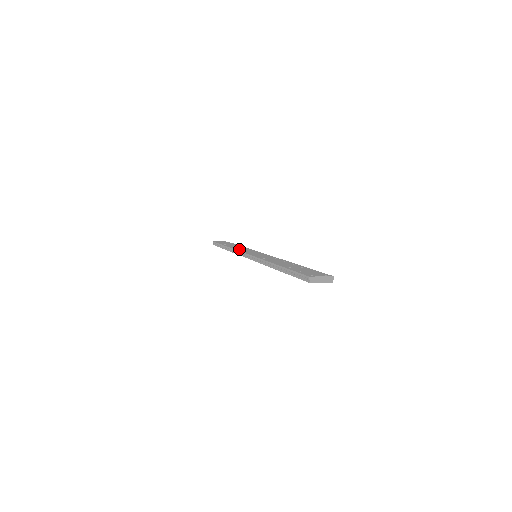
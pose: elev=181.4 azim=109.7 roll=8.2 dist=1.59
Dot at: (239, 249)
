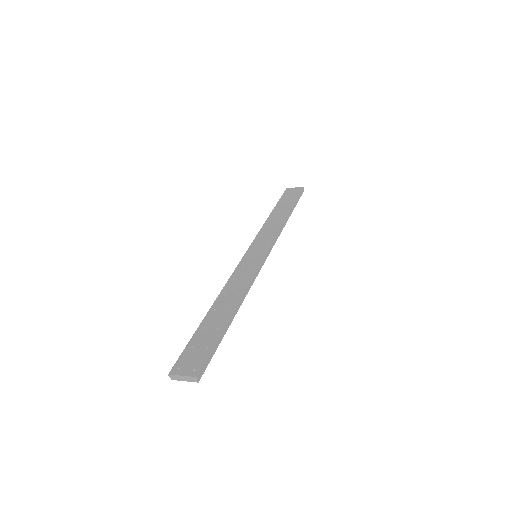
Dot at: (263, 231)
